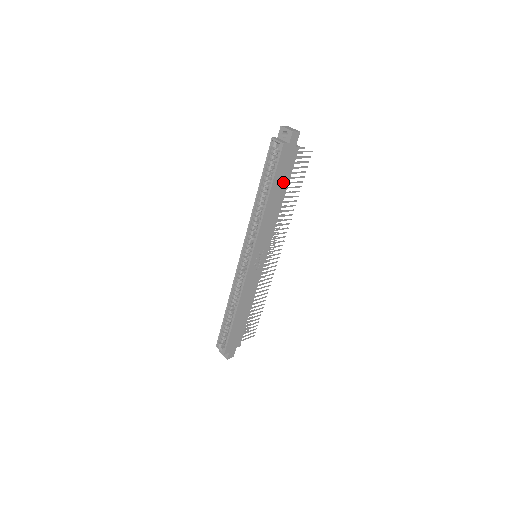
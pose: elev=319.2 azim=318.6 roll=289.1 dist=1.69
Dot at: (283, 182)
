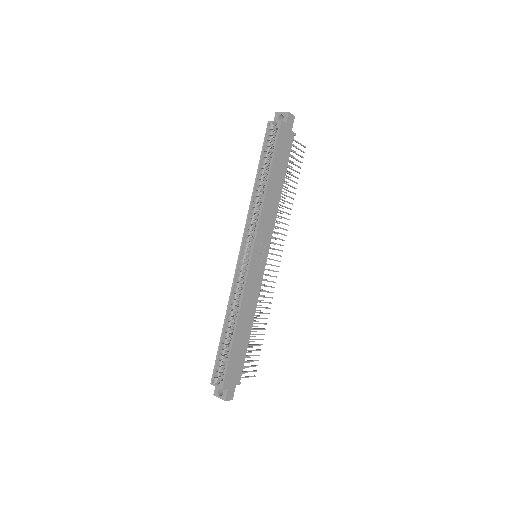
Dot at: (282, 166)
